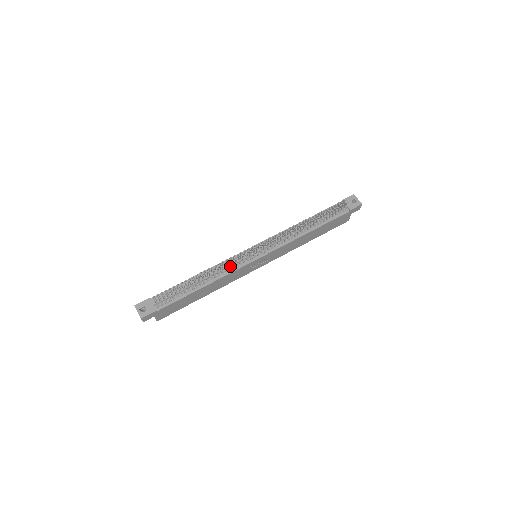
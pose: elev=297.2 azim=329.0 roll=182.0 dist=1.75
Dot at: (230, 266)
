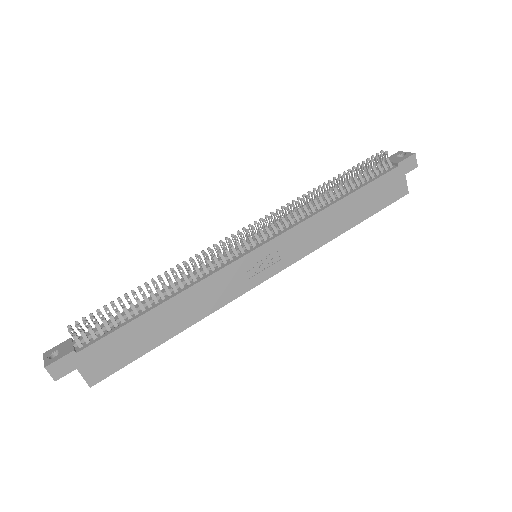
Dot at: (207, 269)
